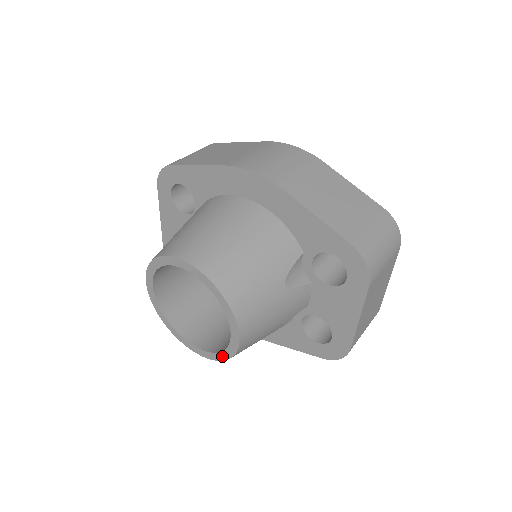
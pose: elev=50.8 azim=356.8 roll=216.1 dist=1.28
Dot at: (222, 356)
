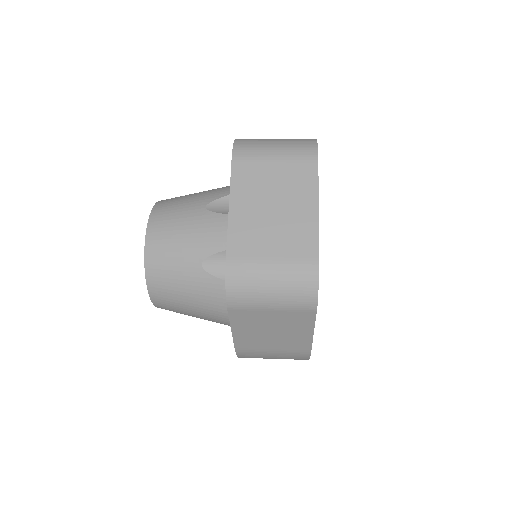
Dot at: (147, 277)
